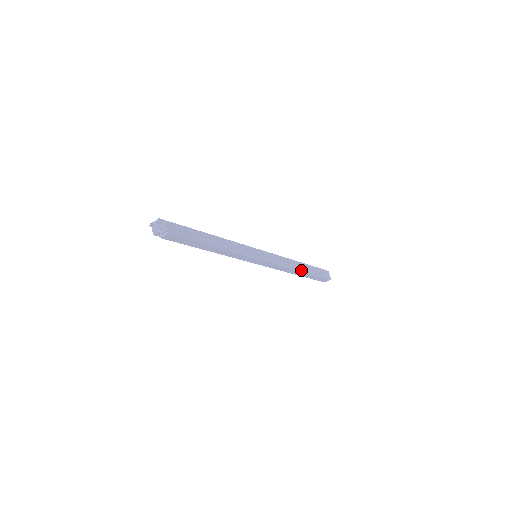
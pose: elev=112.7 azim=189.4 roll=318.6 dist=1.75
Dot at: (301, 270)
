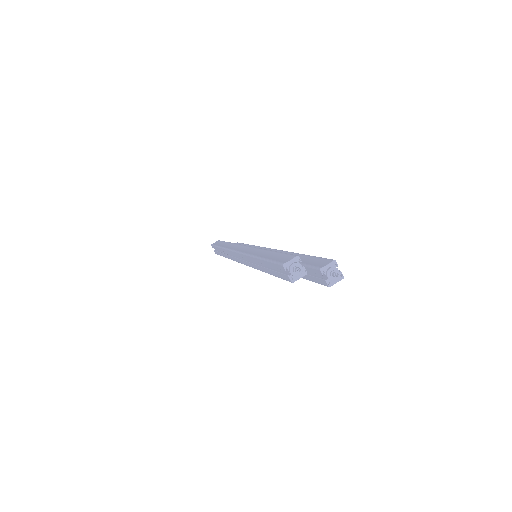
Dot at: occluded
